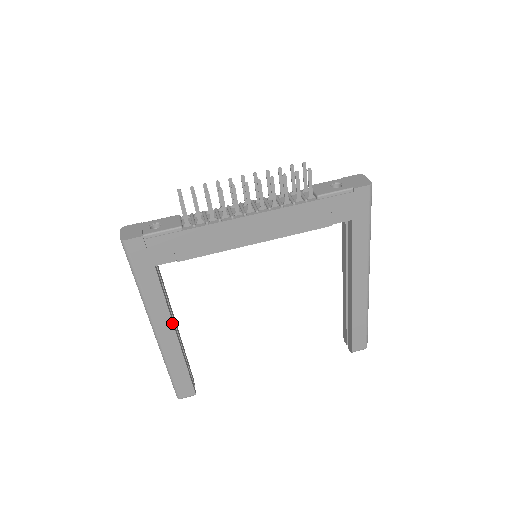
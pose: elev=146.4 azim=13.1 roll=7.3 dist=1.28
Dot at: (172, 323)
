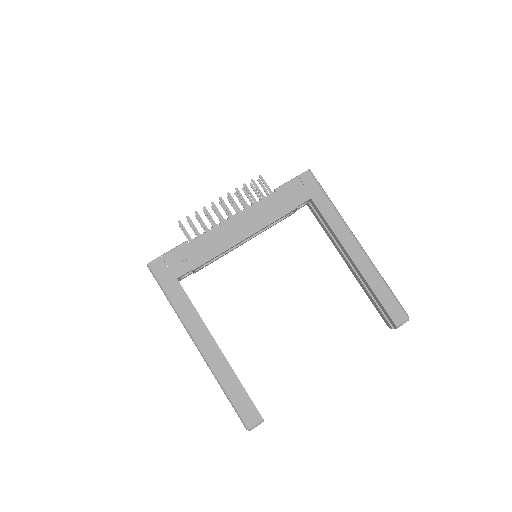
Dot at: (209, 332)
